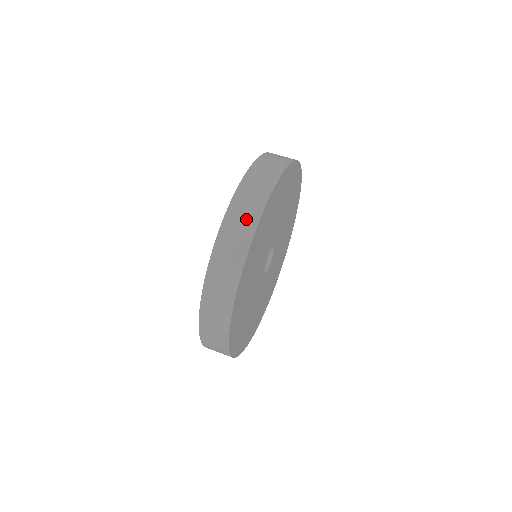
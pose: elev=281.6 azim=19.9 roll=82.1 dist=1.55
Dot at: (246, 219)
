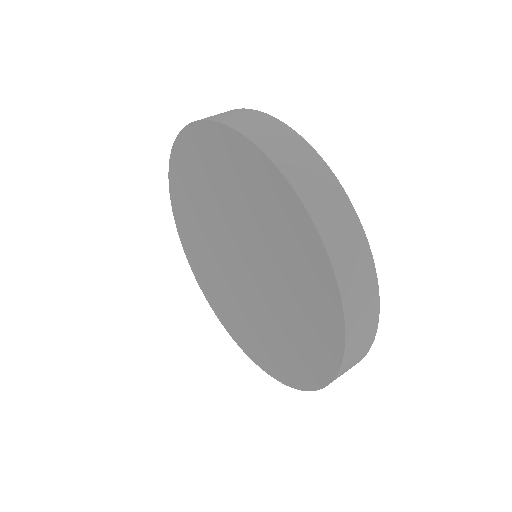
Dot at: (308, 165)
